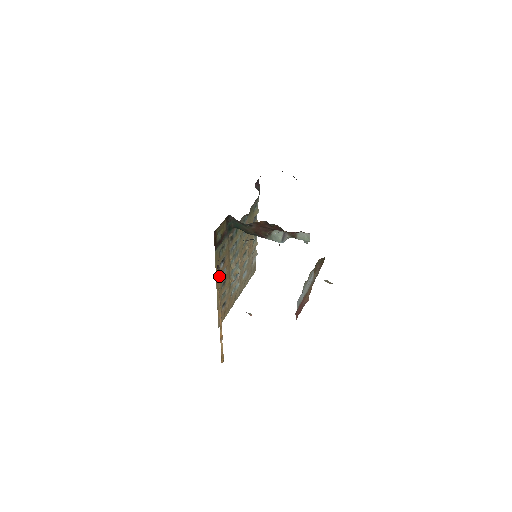
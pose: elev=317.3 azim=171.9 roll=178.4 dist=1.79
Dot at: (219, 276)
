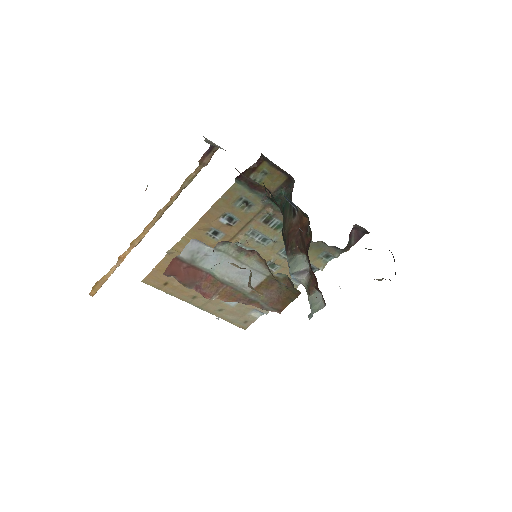
Dot at: (208, 224)
